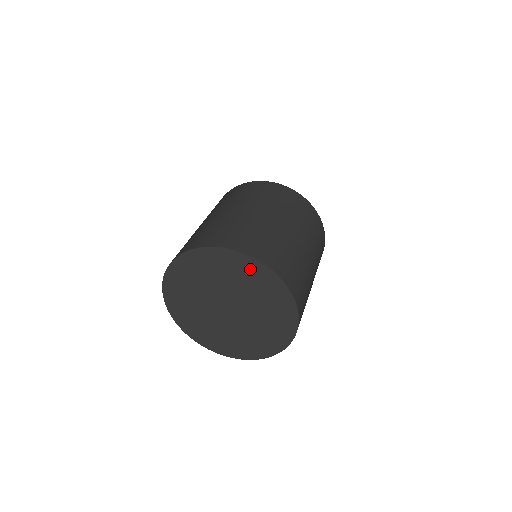
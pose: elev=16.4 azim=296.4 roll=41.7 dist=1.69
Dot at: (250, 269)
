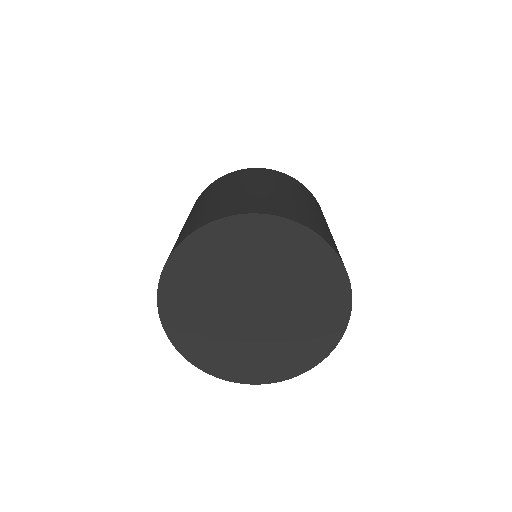
Dot at: (308, 251)
